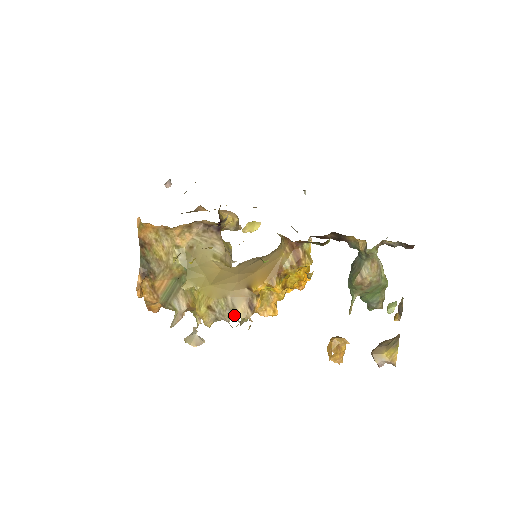
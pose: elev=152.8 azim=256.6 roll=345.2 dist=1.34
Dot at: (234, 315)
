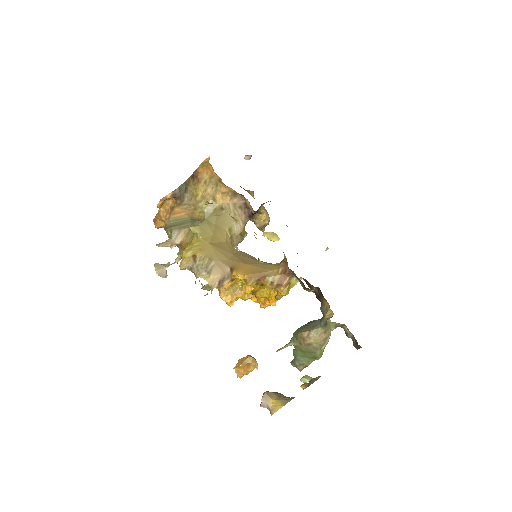
Dot at: (205, 277)
